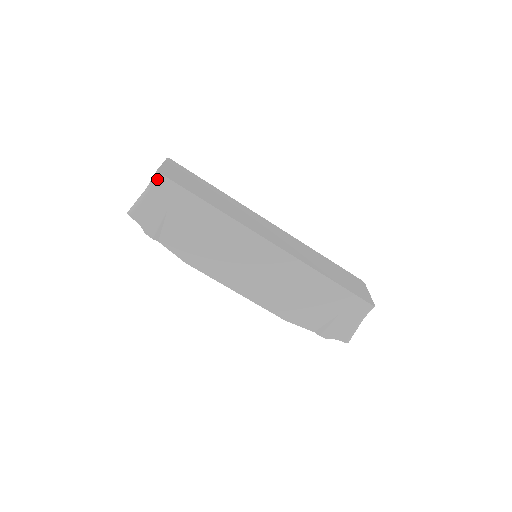
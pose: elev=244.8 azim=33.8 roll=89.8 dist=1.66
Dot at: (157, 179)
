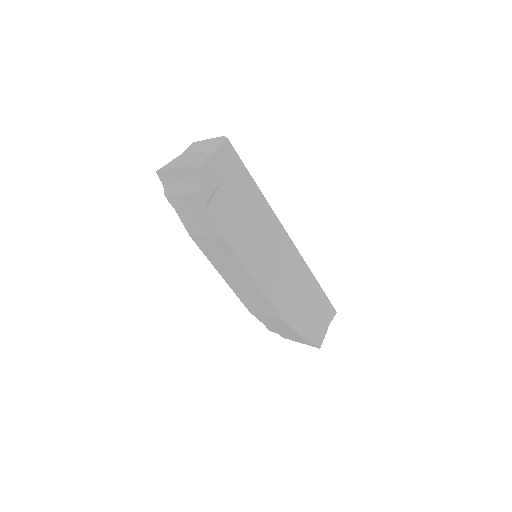
Dot at: (224, 143)
